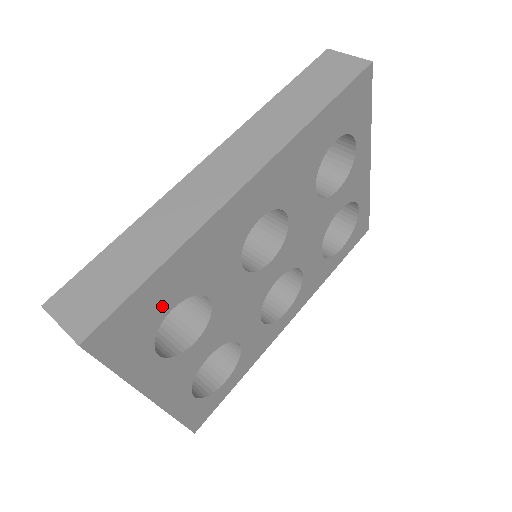
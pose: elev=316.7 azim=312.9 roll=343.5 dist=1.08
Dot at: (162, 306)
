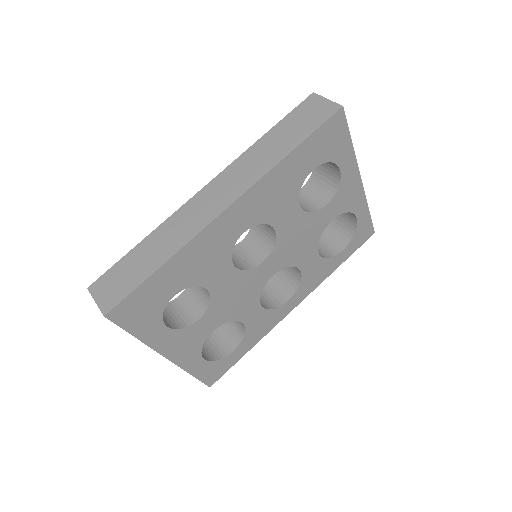
Dot at: (165, 293)
